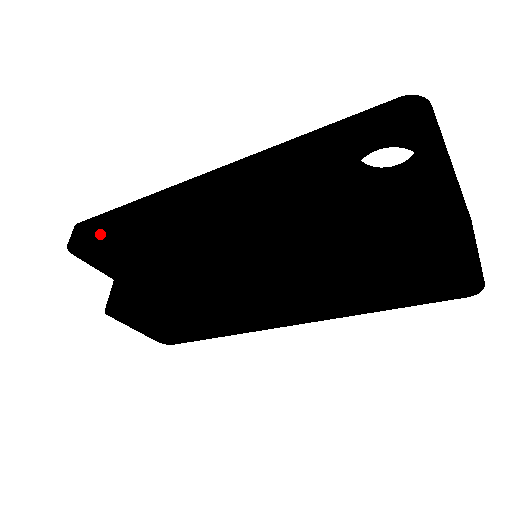
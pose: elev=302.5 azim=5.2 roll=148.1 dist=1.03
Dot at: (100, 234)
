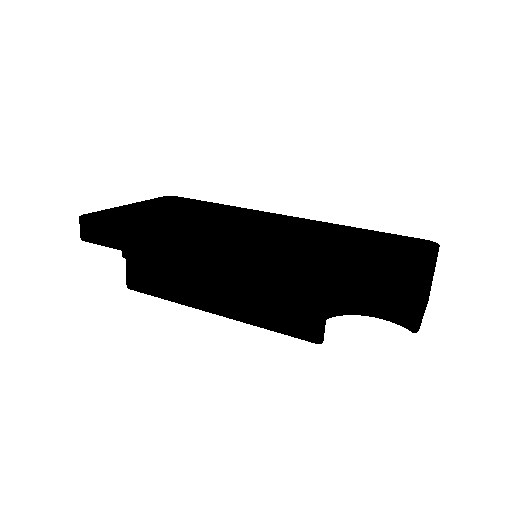
Dot at: occluded
